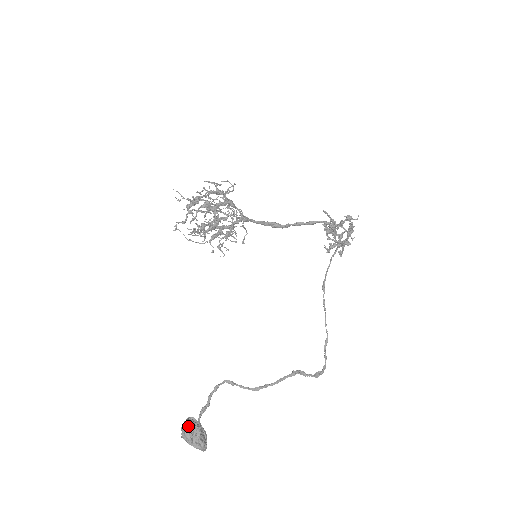
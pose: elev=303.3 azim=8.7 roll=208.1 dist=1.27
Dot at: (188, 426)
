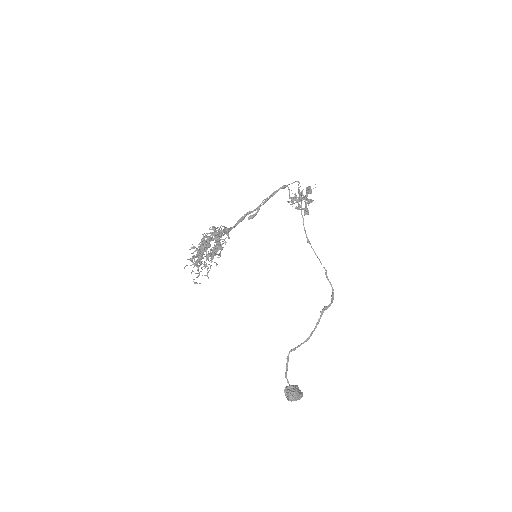
Dot at: (291, 396)
